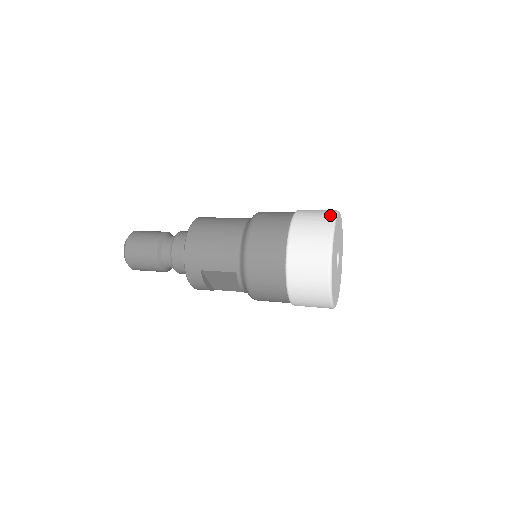
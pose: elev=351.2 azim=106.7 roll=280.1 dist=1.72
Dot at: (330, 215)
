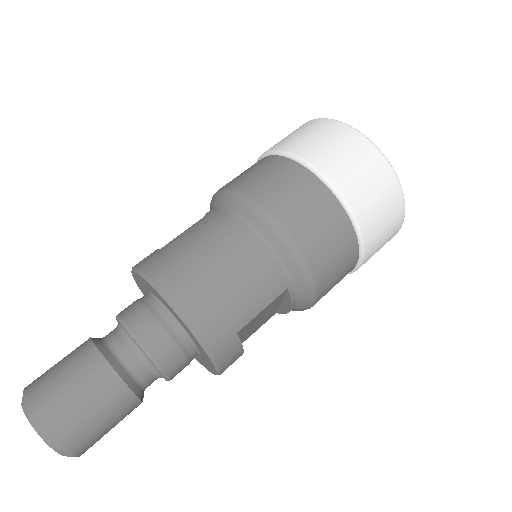
Dot at: (329, 123)
